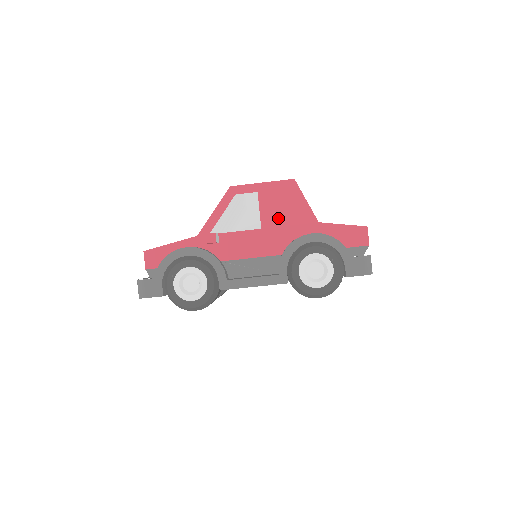
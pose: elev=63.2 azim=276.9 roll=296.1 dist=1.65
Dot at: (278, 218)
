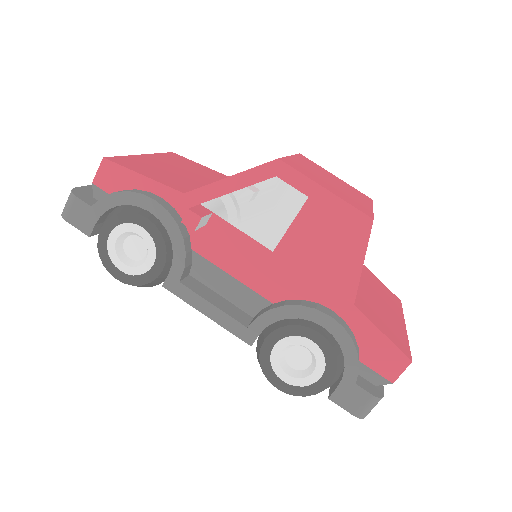
Dot at: (306, 256)
